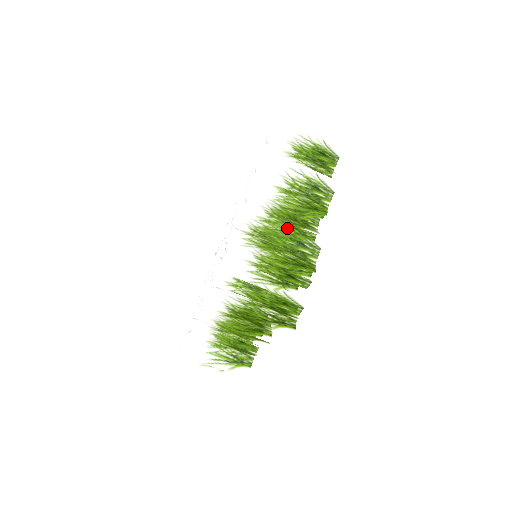
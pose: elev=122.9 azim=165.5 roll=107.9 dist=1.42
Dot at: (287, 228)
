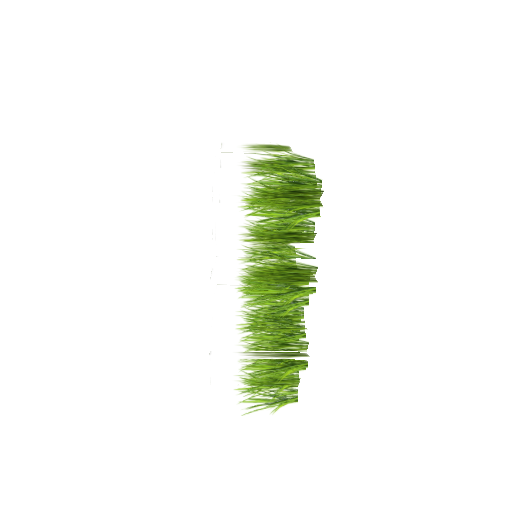
Dot at: (264, 337)
